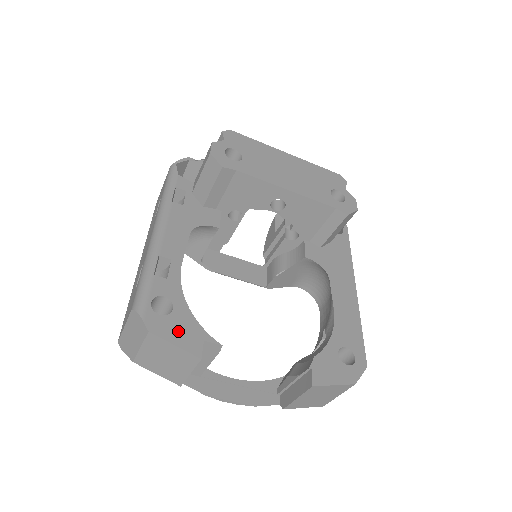
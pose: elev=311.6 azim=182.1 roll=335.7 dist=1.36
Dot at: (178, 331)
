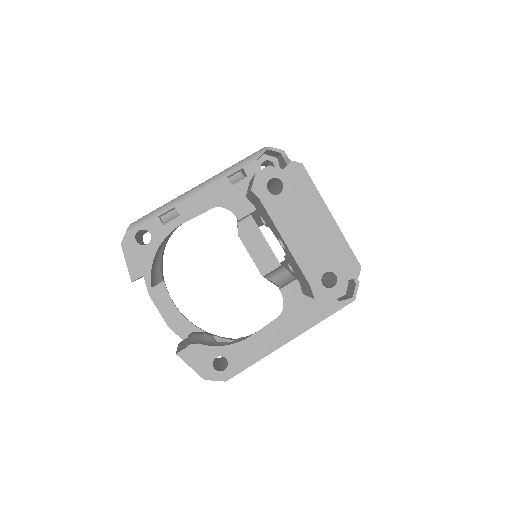
Dot at: (136, 258)
